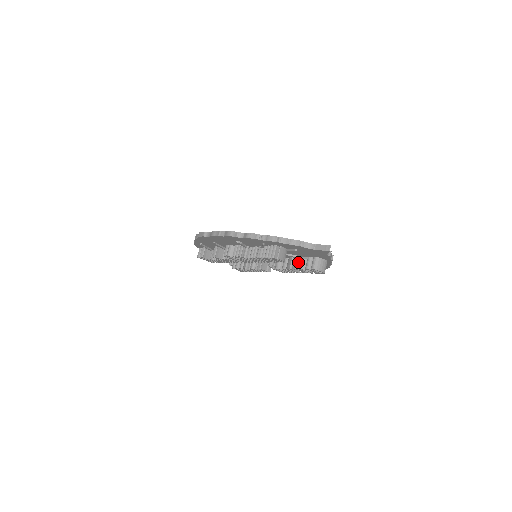
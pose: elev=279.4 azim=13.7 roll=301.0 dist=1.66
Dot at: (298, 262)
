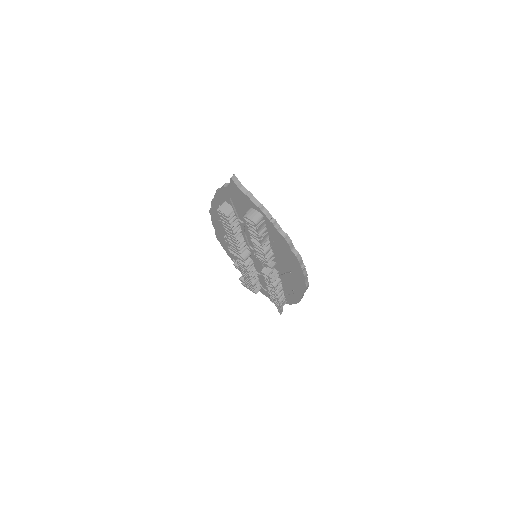
Dot at: occluded
